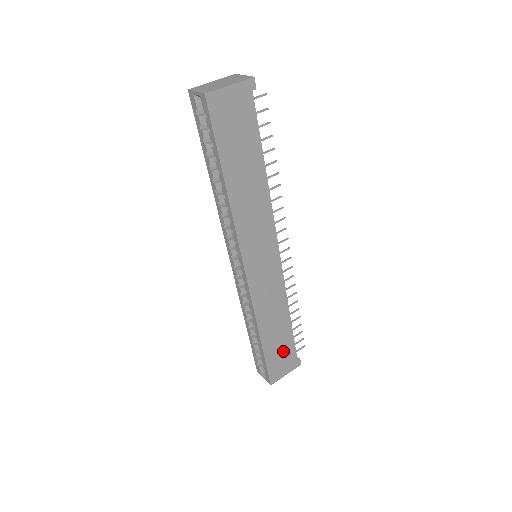
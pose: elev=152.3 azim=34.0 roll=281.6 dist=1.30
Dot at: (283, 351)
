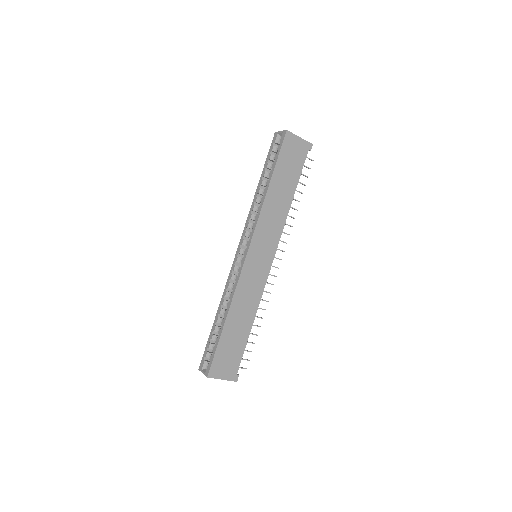
Dot at: (233, 351)
